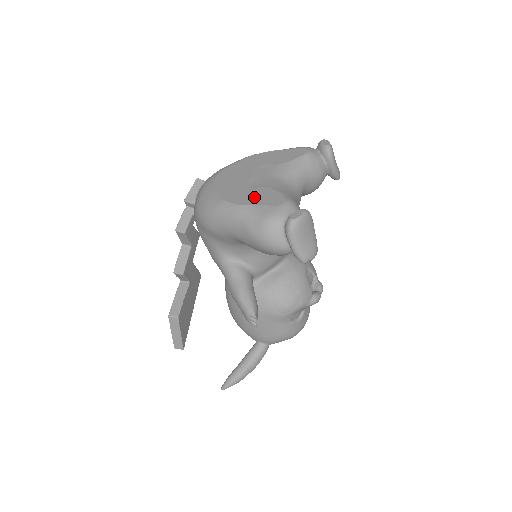
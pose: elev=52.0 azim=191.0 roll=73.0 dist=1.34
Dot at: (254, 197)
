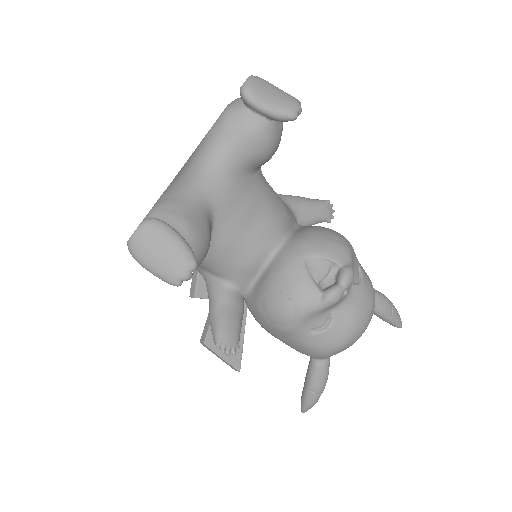
Dot at: occluded
